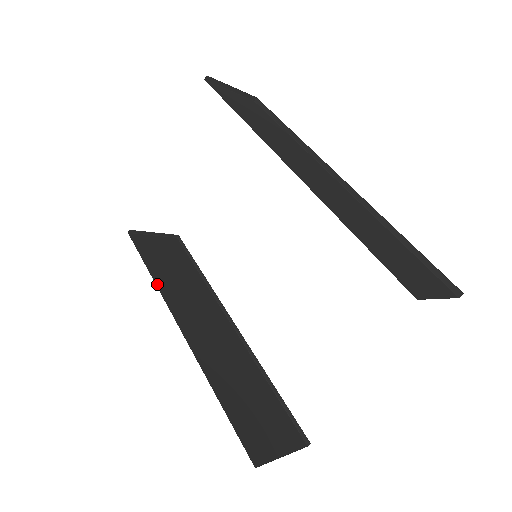
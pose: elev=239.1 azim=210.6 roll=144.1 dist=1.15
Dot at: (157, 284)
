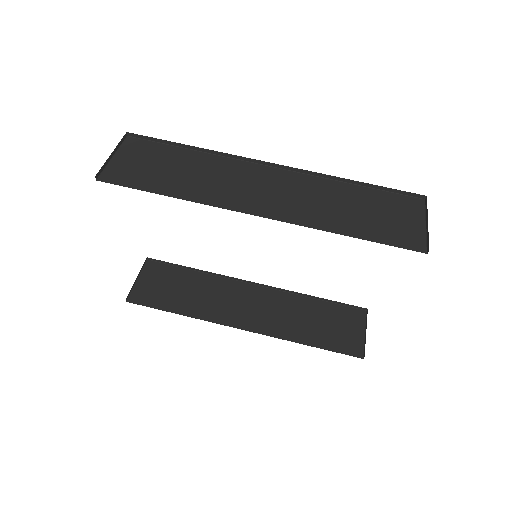
Dot at: (193, 316)
